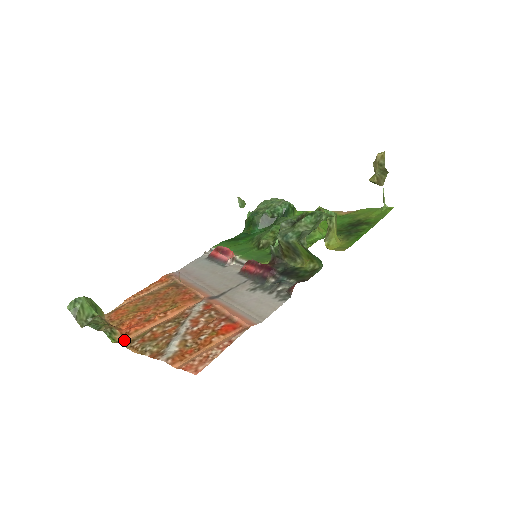
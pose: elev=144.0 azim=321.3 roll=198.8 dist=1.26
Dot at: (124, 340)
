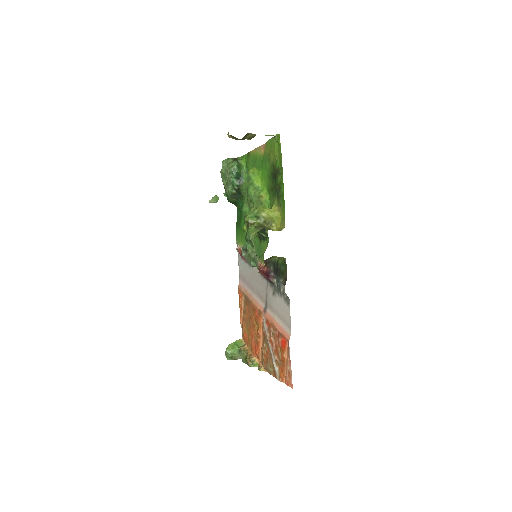
Dot at: (260, 362)
